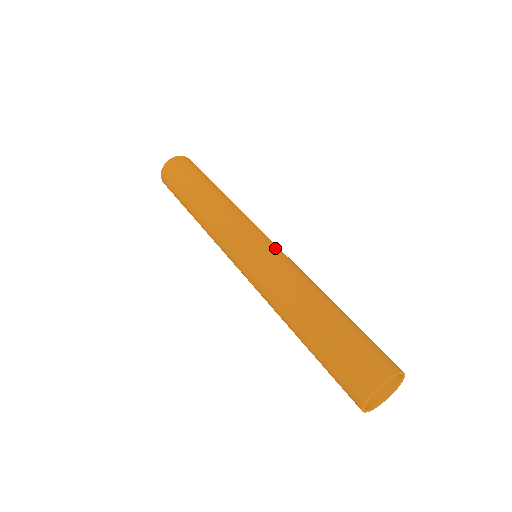
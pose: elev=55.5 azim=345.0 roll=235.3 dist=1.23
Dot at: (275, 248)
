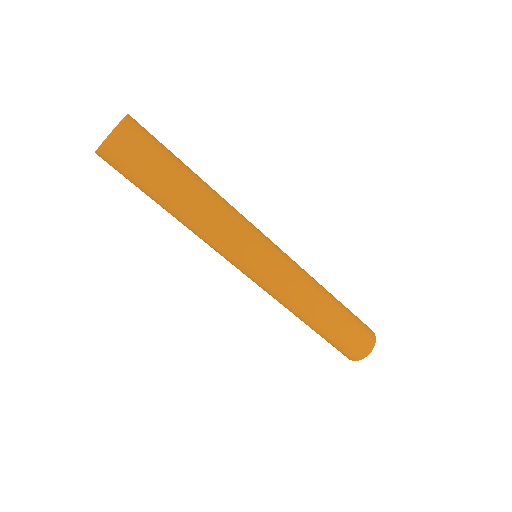
Dot at: (282, 262)
